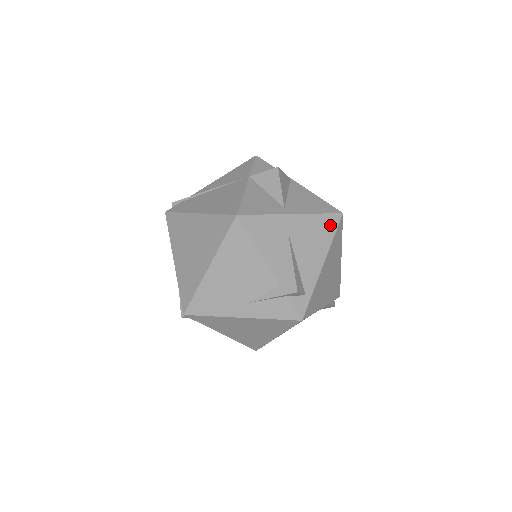
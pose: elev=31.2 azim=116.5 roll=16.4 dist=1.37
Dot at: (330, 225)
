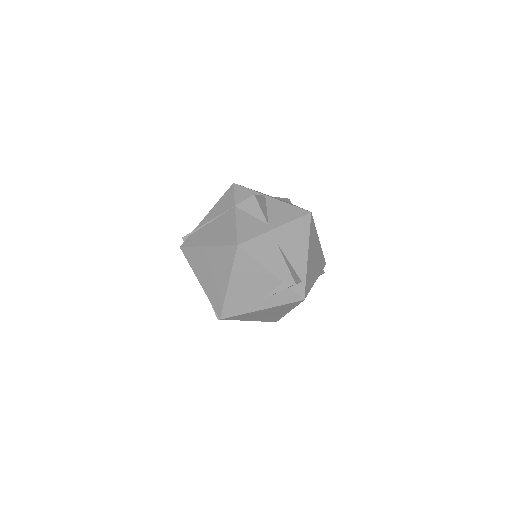
Dot at: (304, 225)
